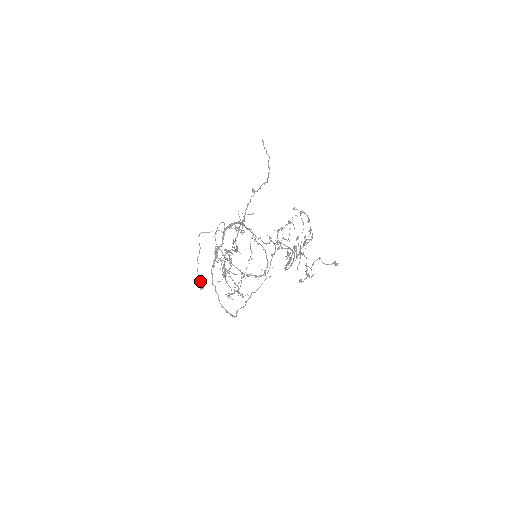
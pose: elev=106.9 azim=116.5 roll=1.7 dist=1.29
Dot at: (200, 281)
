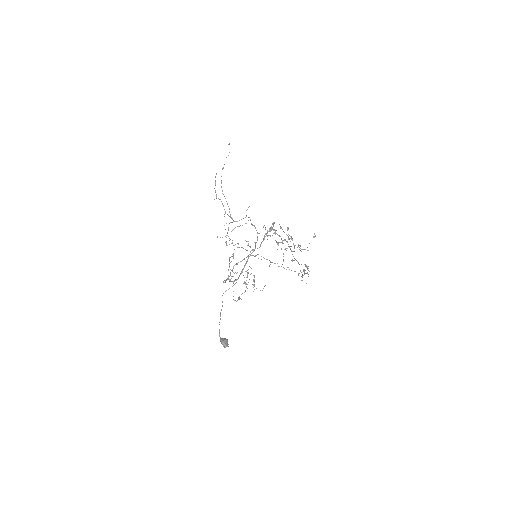
Dot at: (223, 338)
